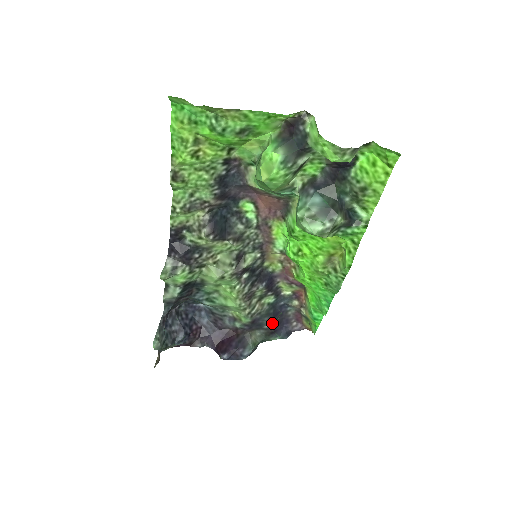
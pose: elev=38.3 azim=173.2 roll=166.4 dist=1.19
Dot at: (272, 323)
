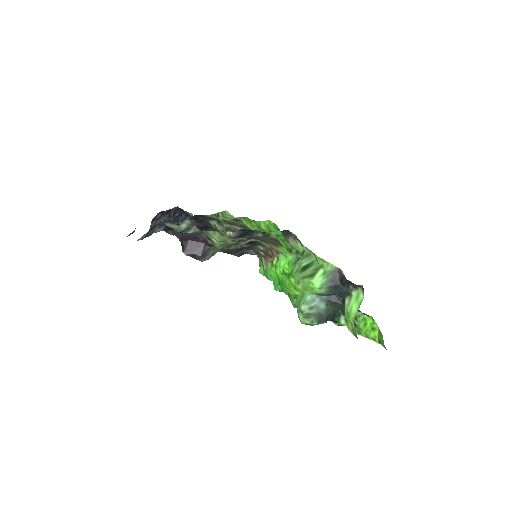
Dot at: occluded
